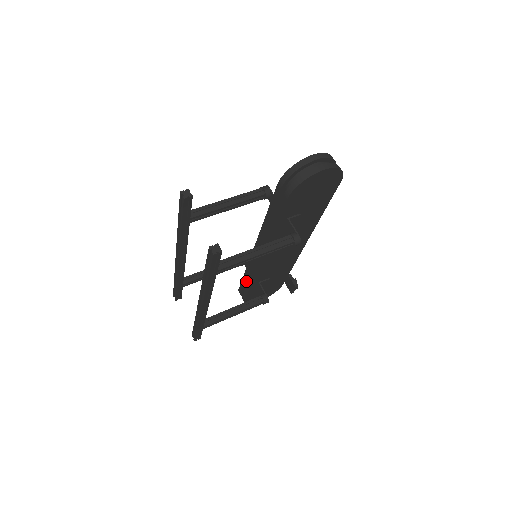
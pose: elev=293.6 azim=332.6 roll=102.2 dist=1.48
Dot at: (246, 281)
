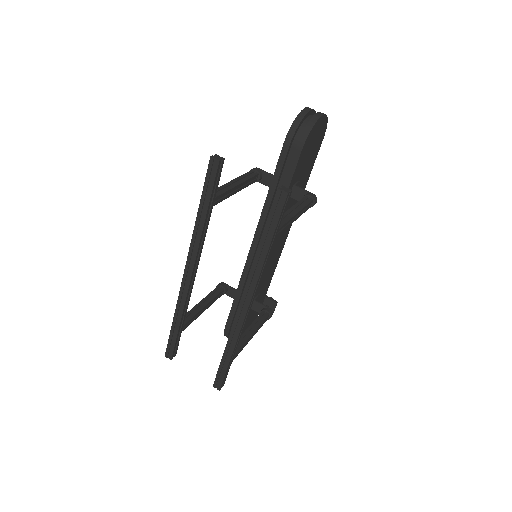
Dot at: (237, 307)
